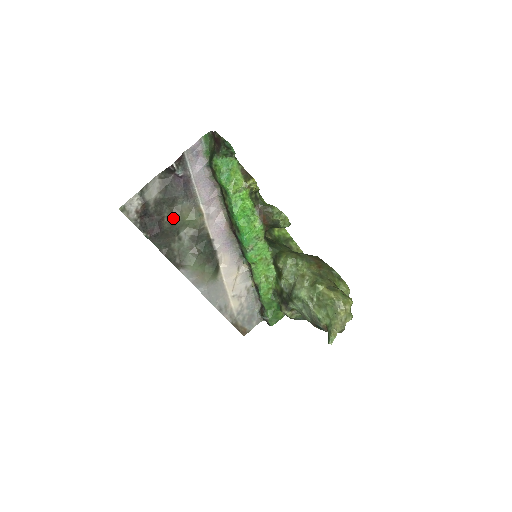
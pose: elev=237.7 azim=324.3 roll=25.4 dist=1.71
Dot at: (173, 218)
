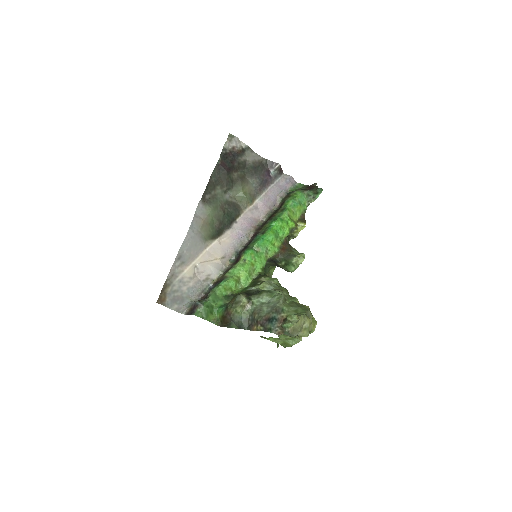
Dot at: (239, 180)
